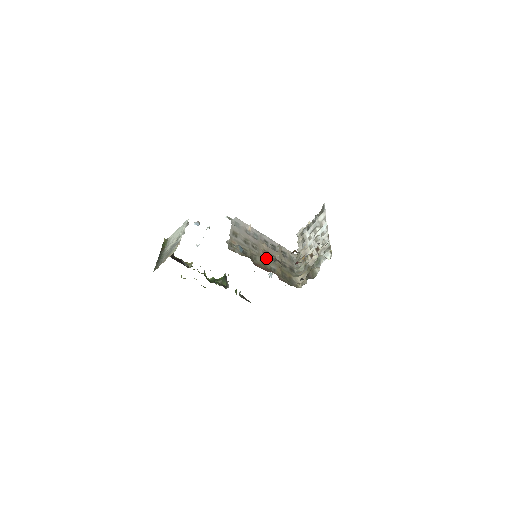
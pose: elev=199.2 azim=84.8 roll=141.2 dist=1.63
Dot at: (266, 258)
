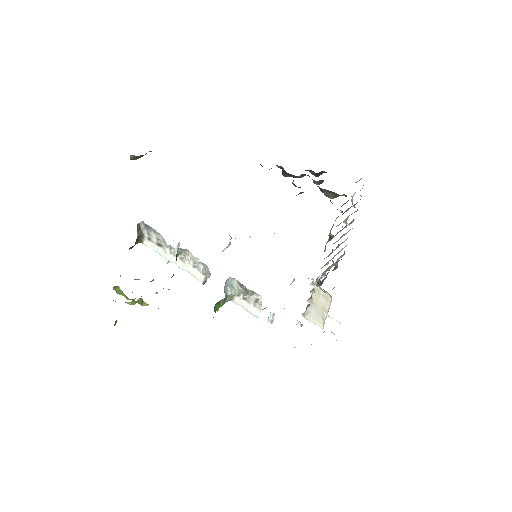
Dot at: occluded
